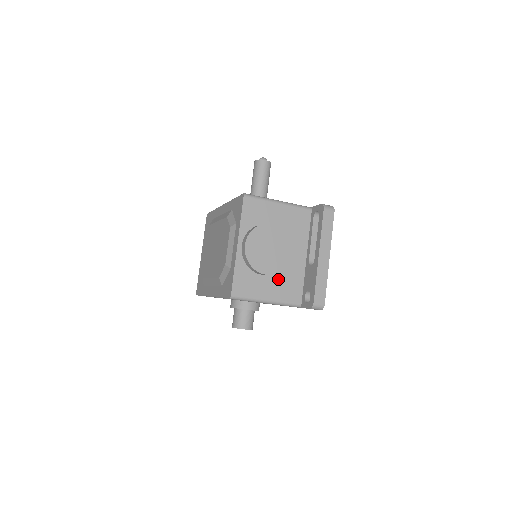
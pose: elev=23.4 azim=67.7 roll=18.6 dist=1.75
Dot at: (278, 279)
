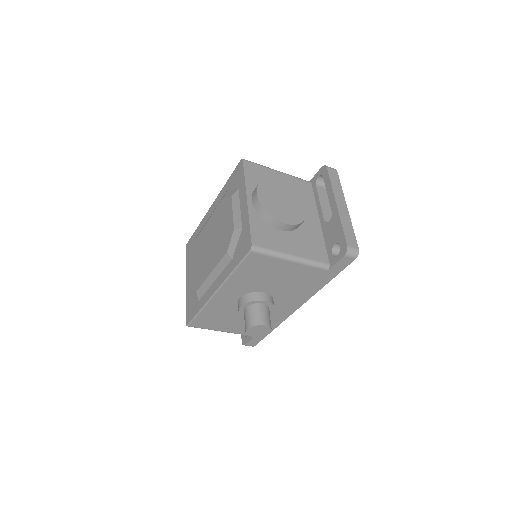
Dot at: (298, 237)
